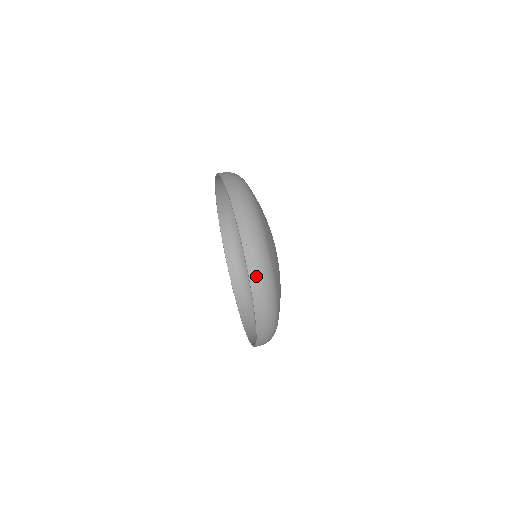
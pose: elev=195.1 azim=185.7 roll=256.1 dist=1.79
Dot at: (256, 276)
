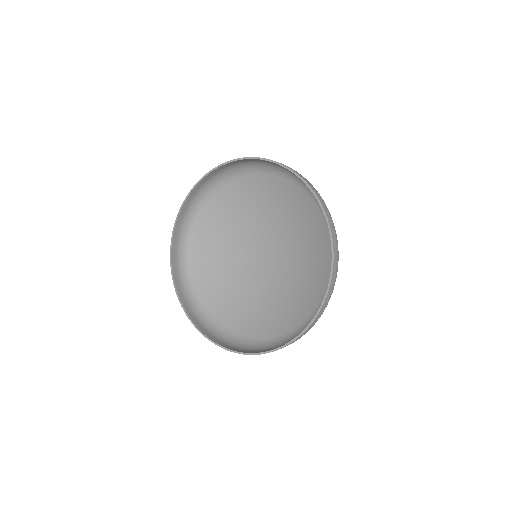
Dot at: (317, 320)
